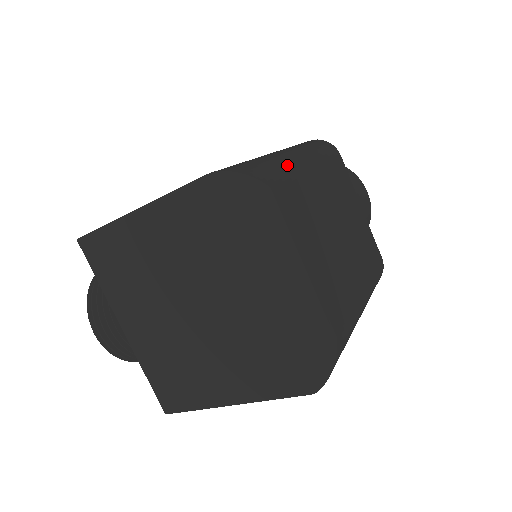
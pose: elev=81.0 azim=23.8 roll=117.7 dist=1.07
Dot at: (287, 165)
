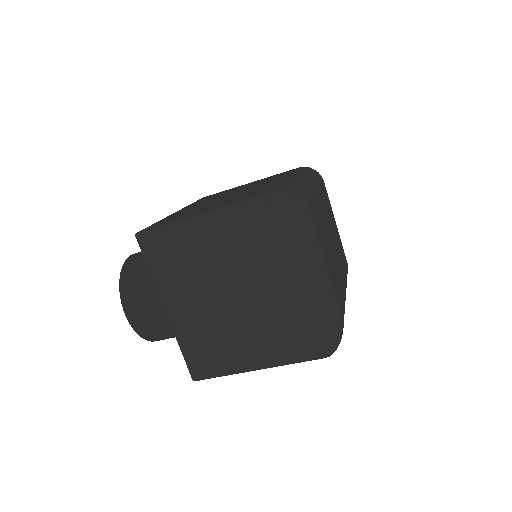
Dot at: (309, 189)
